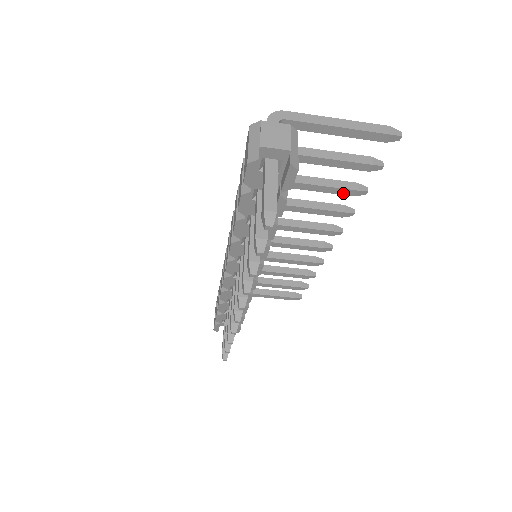
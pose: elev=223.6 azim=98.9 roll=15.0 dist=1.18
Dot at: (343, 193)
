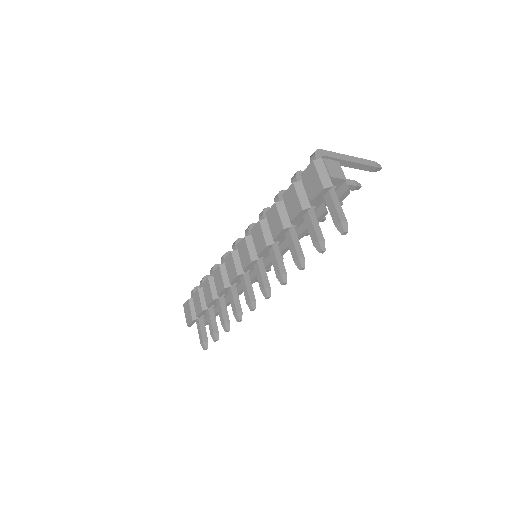
Dot at: occluded
